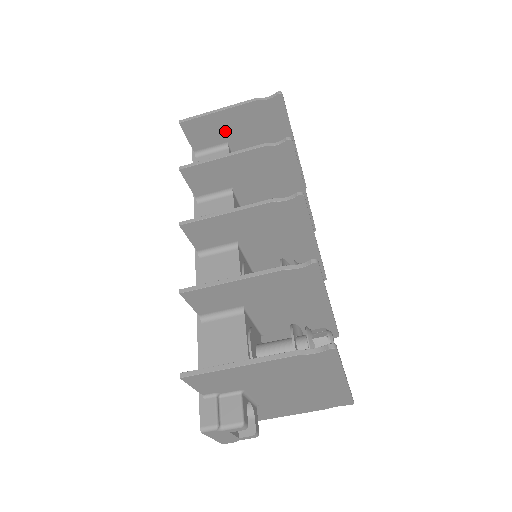
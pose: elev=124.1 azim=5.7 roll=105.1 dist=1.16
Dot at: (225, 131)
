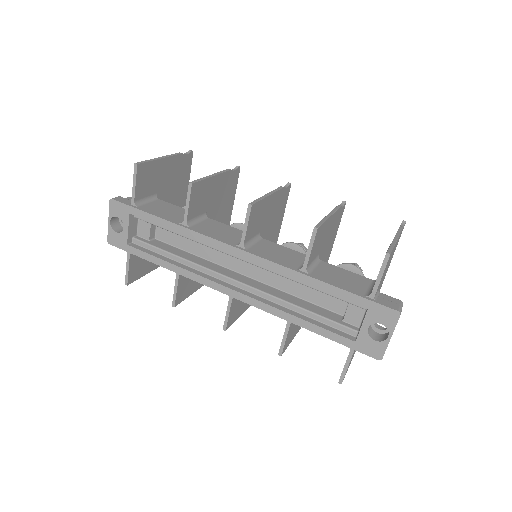
Dot at: (158, 181)
